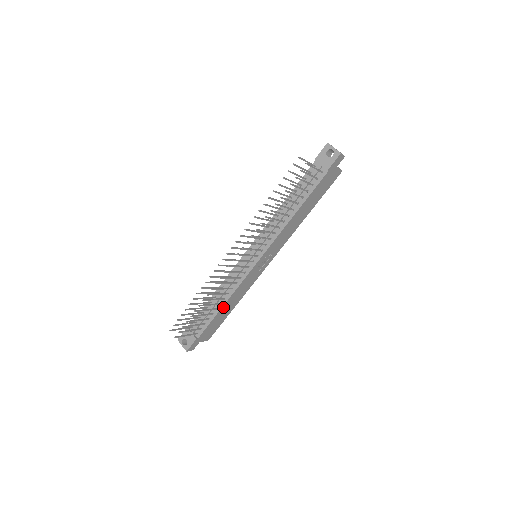
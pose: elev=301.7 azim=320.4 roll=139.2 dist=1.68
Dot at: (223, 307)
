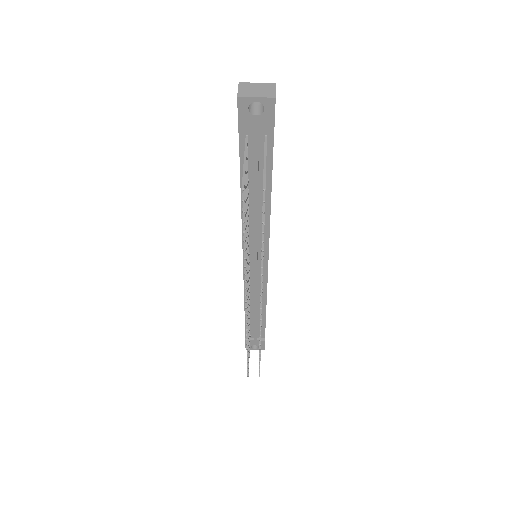
Dot at: (265, 309)
